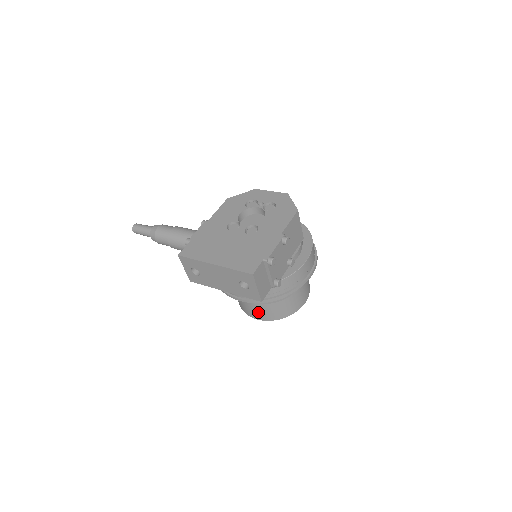
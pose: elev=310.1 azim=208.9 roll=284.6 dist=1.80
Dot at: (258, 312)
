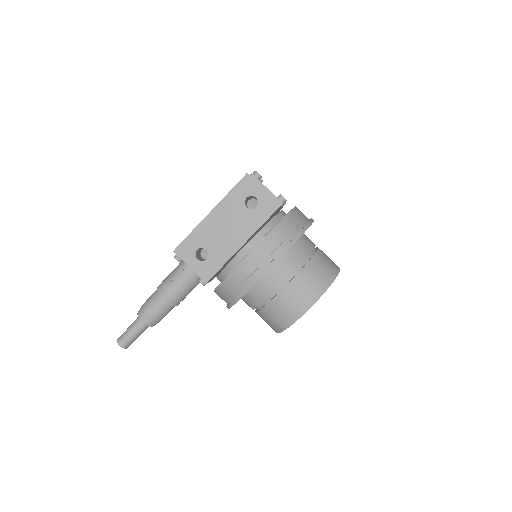
Dot at: (304, 291)
